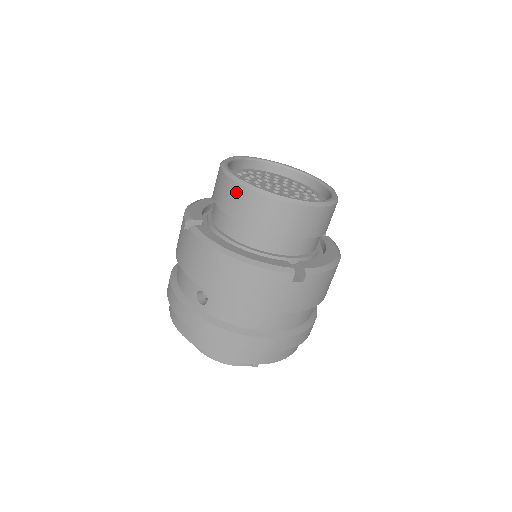
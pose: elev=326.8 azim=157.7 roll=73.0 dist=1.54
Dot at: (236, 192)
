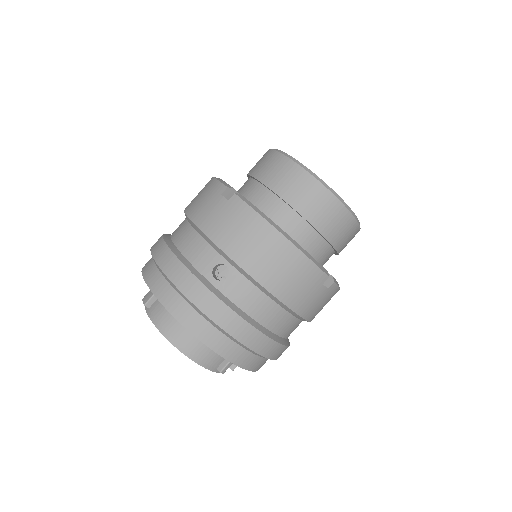
Dot at: (300, 178)
